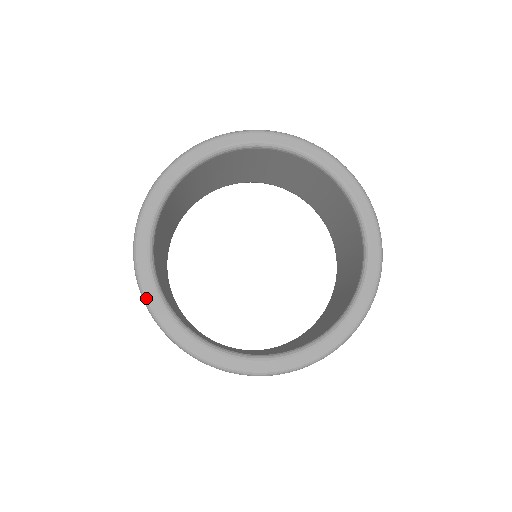
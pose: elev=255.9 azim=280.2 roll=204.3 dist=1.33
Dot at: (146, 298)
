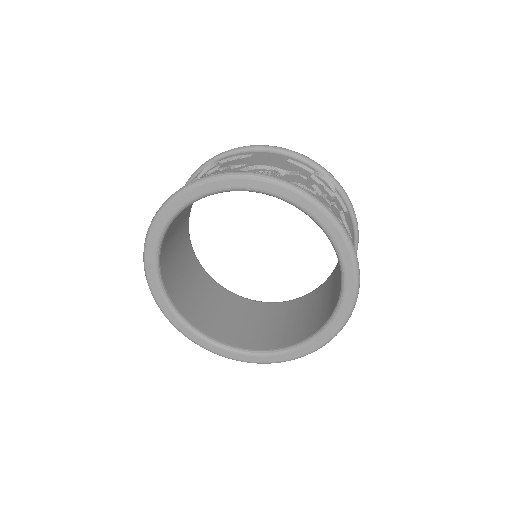
Dot at: (148, 236)
